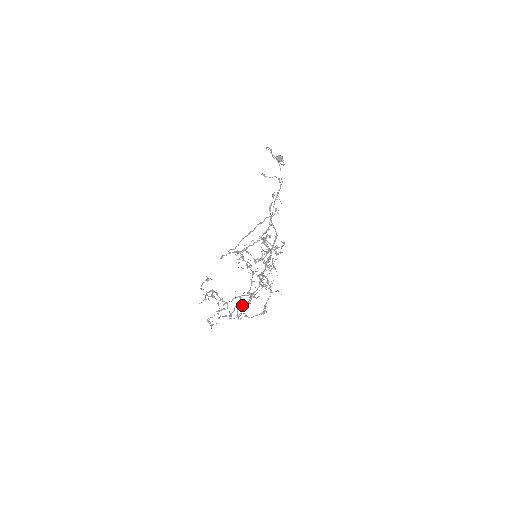
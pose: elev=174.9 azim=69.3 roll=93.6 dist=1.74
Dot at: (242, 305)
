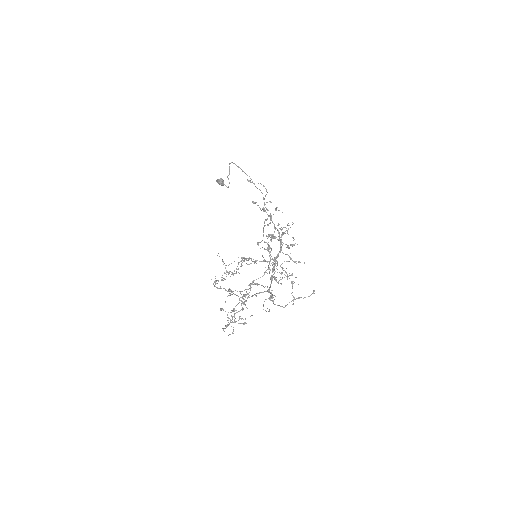
Dot at: (271, 297)
